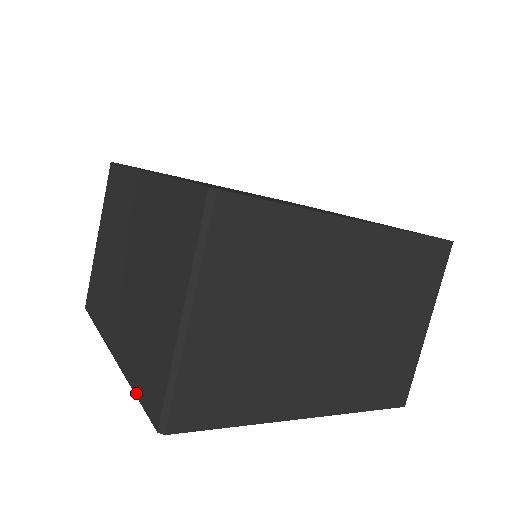
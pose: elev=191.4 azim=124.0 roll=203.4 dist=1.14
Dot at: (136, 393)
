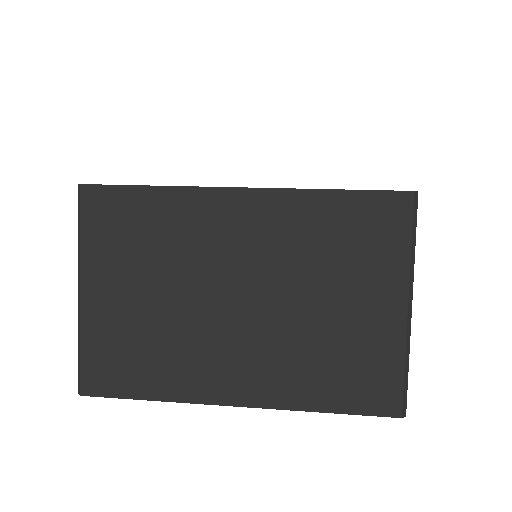
Dot at: occluded
